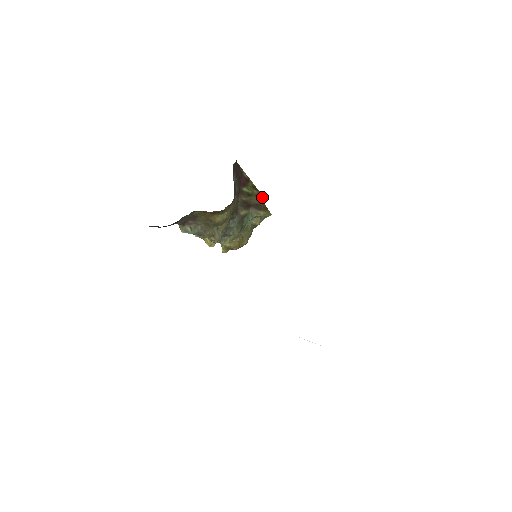
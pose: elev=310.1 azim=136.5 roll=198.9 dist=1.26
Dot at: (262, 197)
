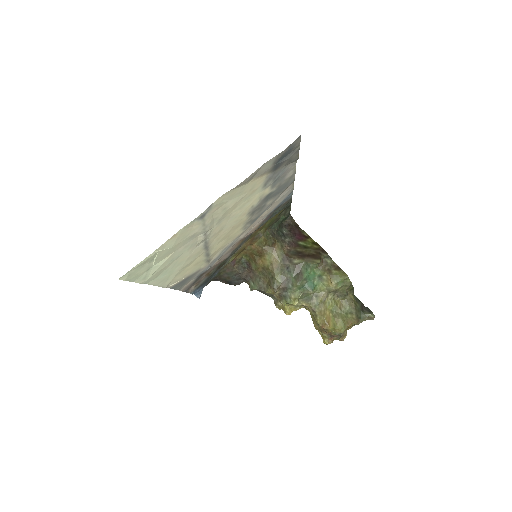
Dot at: (325, 252)
